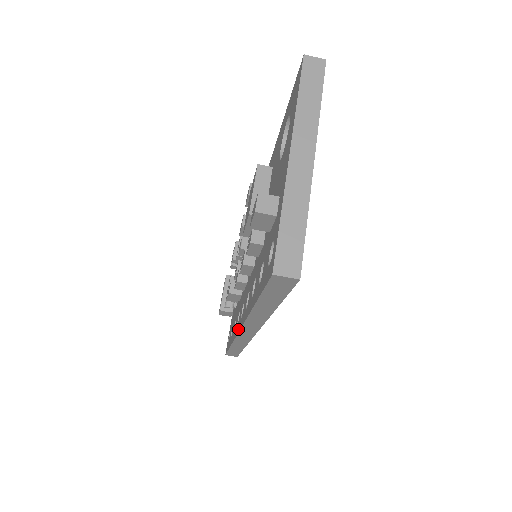
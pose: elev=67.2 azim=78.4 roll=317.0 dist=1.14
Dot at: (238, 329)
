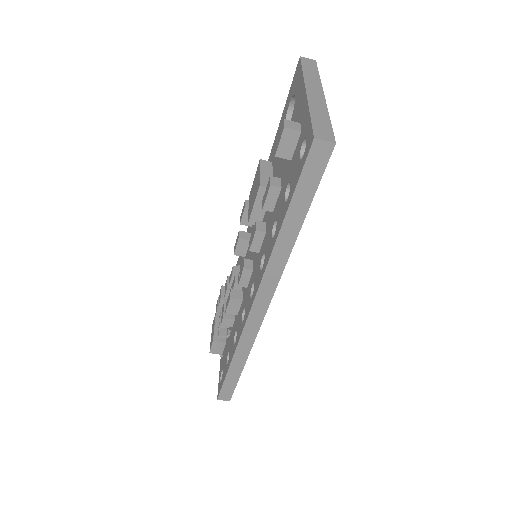
Dot at: (248, 311)
